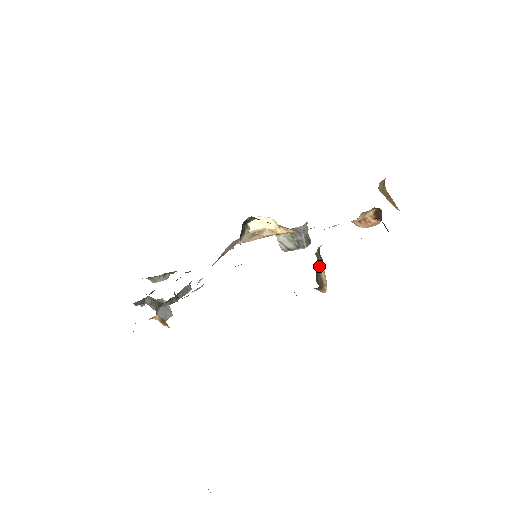
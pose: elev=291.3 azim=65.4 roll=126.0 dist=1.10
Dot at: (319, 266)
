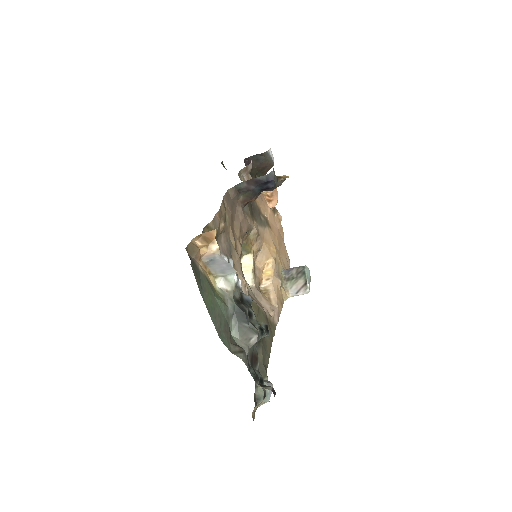
Dot at: occluded
